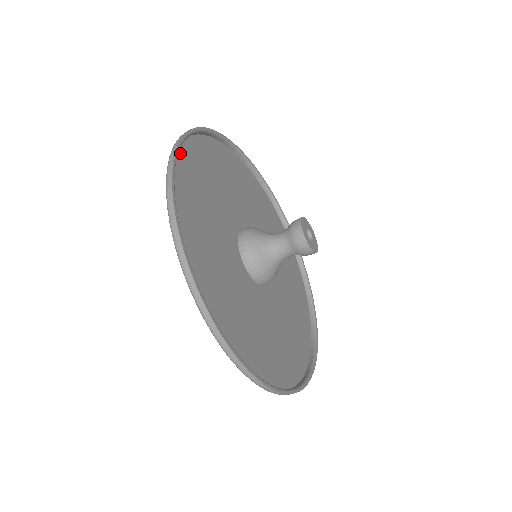
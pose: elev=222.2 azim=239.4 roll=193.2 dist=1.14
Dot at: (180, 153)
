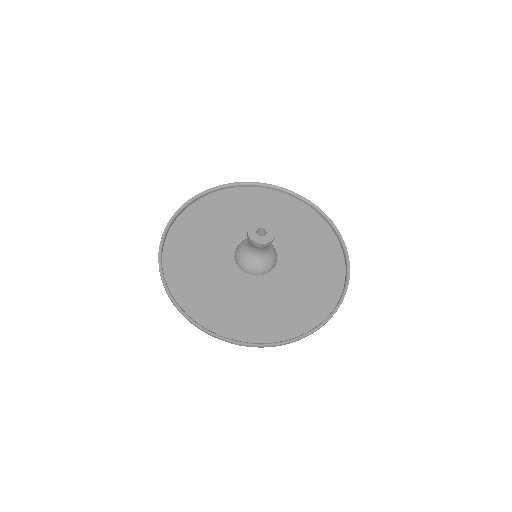
Dot at: (165, 258)
